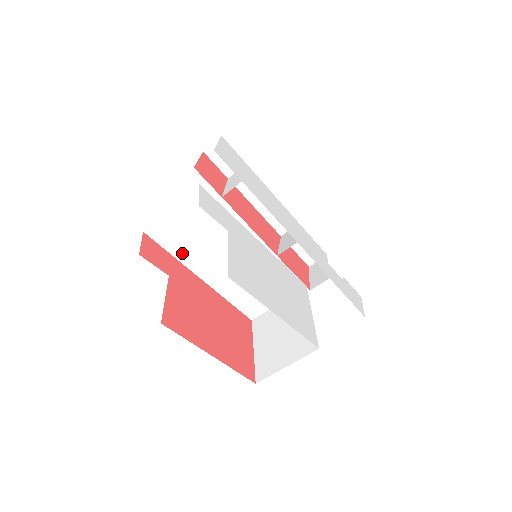
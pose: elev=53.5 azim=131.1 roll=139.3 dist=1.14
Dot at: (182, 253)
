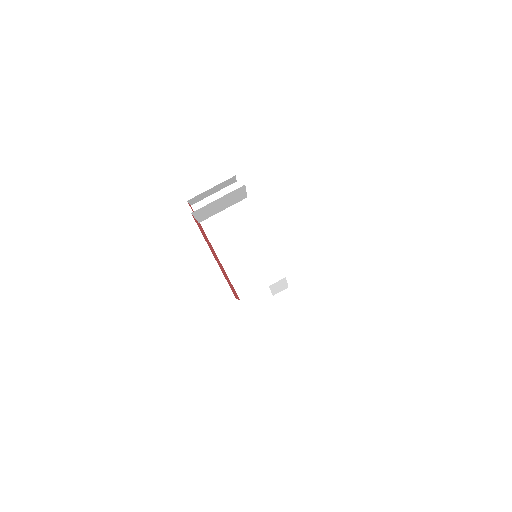
Dot at: (209, 227)
